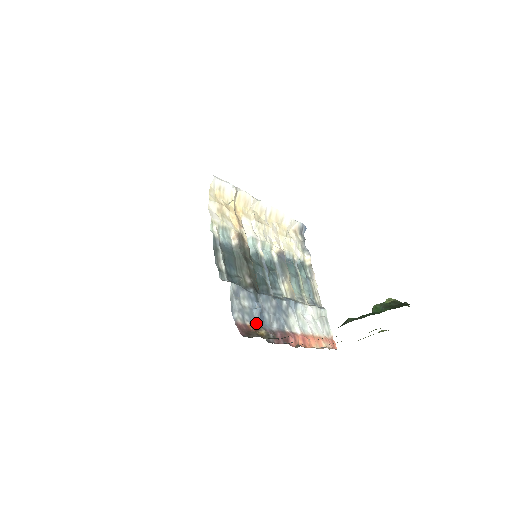
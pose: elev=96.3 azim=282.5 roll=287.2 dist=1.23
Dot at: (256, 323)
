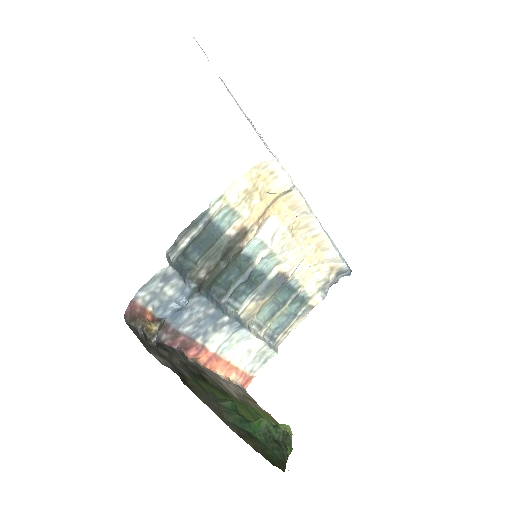
Dot at: (164, 314)
